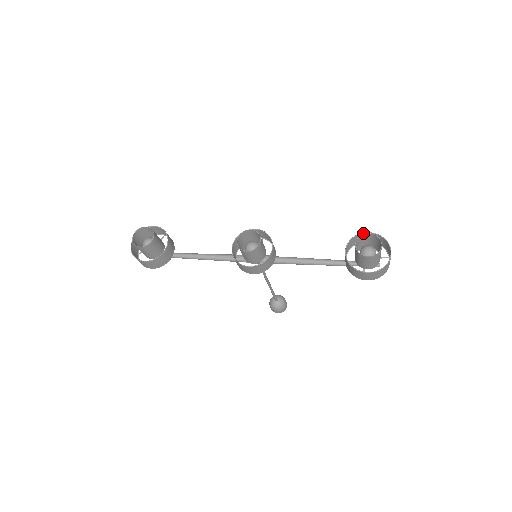
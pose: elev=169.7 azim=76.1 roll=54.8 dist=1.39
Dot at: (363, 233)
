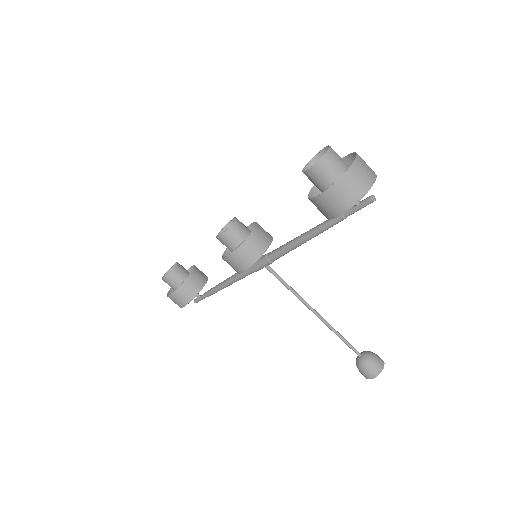
Dot at: occluded
